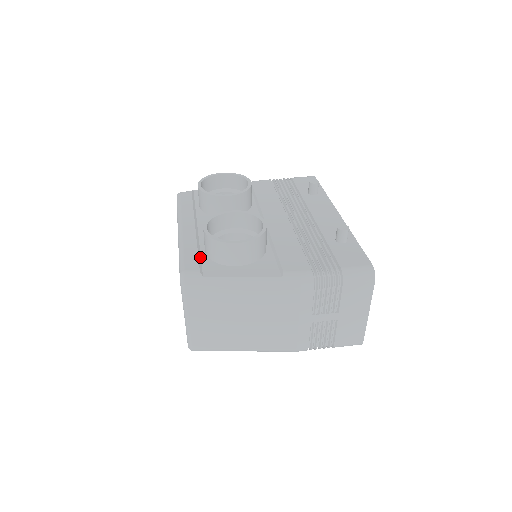
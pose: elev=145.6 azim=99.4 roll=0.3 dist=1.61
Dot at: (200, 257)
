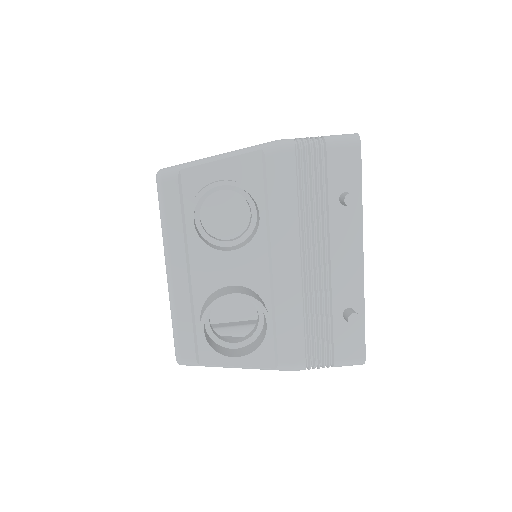
Dot at: (195, 334)
